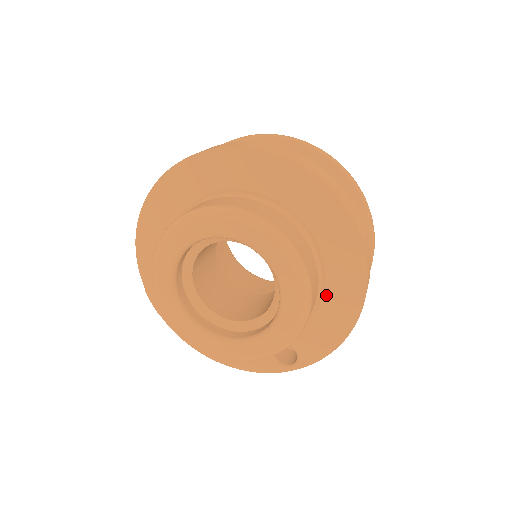
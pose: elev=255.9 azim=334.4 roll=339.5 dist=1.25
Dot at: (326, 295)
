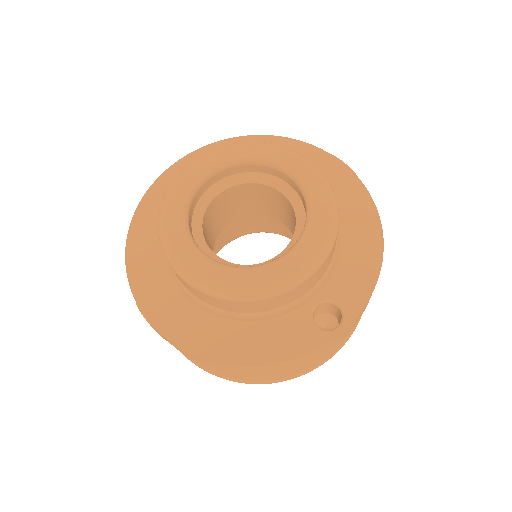
Dot at: (343, 227)
